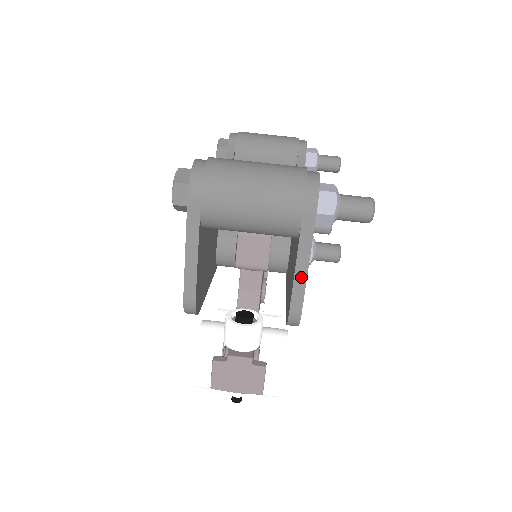
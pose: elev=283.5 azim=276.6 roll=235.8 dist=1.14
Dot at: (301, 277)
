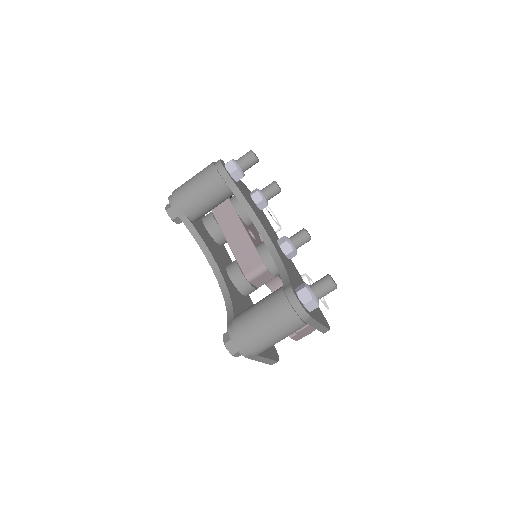
Dot at: (320, 327)
